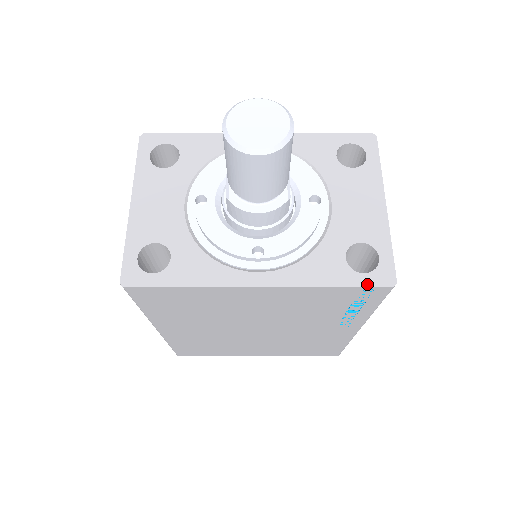
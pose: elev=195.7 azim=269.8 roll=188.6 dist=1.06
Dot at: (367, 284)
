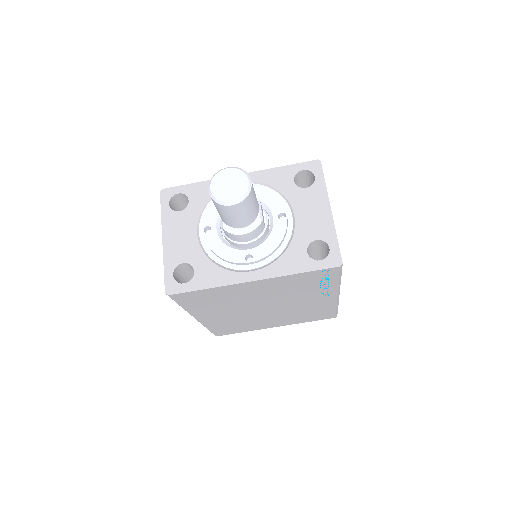
Dot at: (323, 267)
